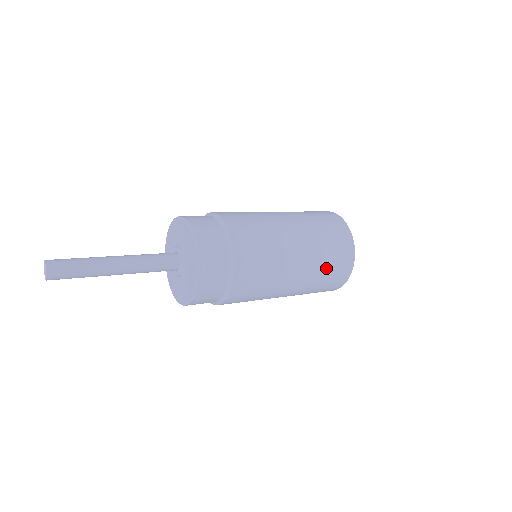
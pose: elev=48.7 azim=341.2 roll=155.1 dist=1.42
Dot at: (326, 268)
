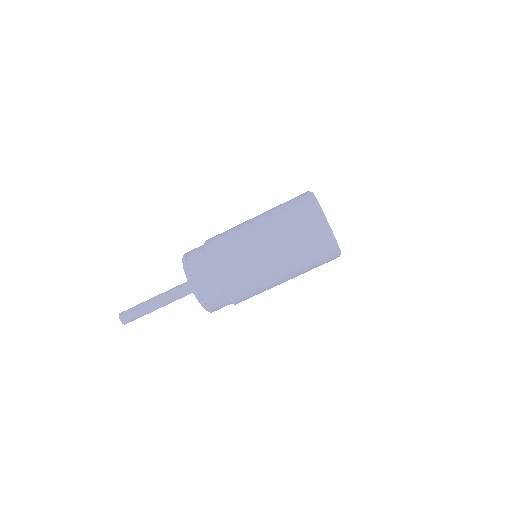
Dot at: (287, 219)
